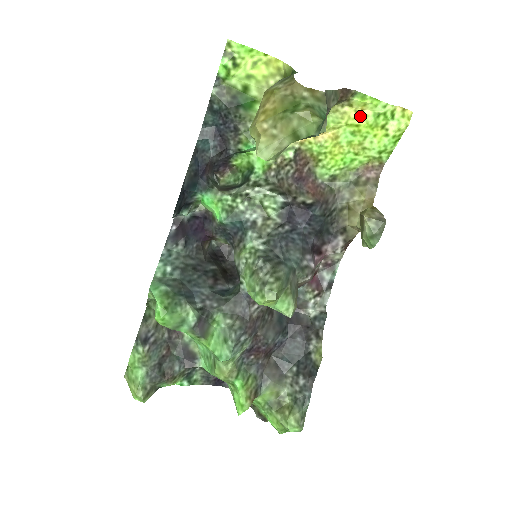
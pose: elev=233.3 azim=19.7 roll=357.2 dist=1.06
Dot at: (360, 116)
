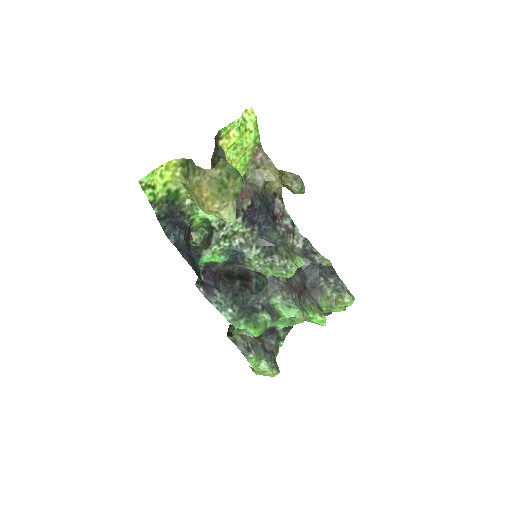
Dot at: (231, 138)
